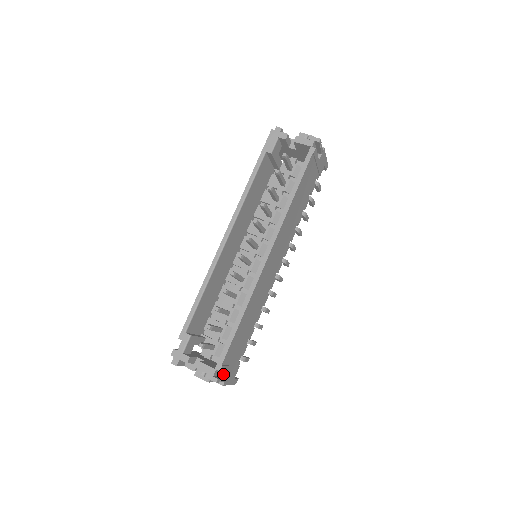
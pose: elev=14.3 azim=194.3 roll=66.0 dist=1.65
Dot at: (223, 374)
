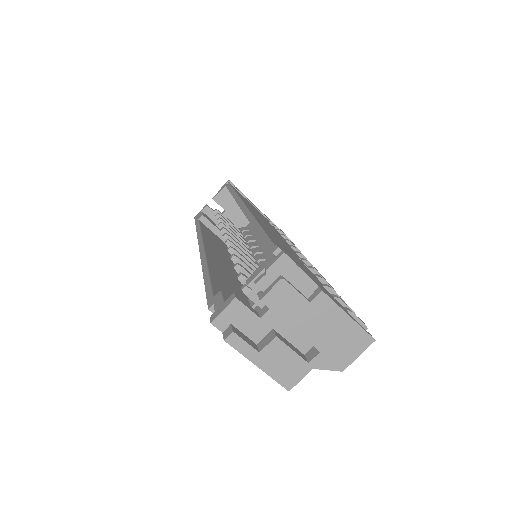
Dot at: occluded
